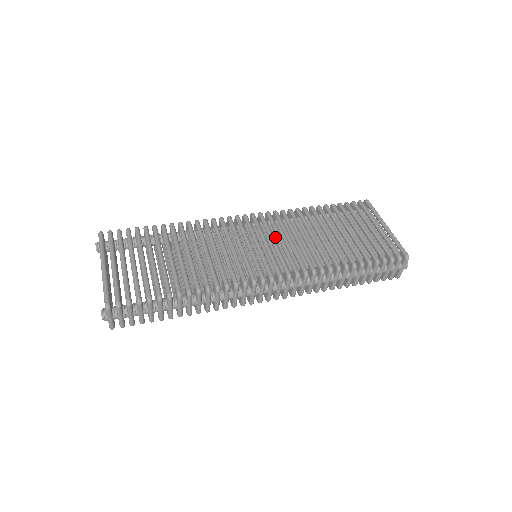
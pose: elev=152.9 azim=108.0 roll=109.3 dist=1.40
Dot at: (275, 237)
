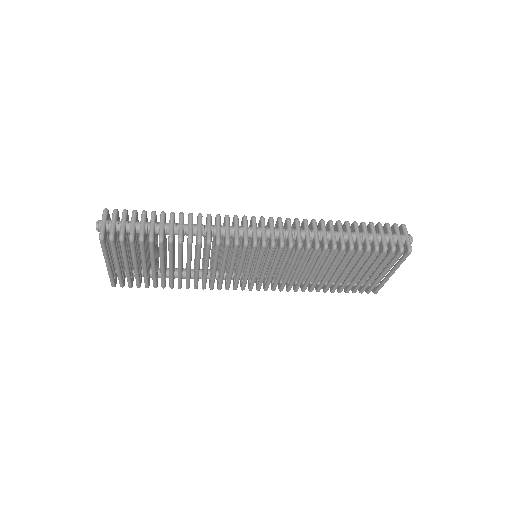
Dot at: occluded
